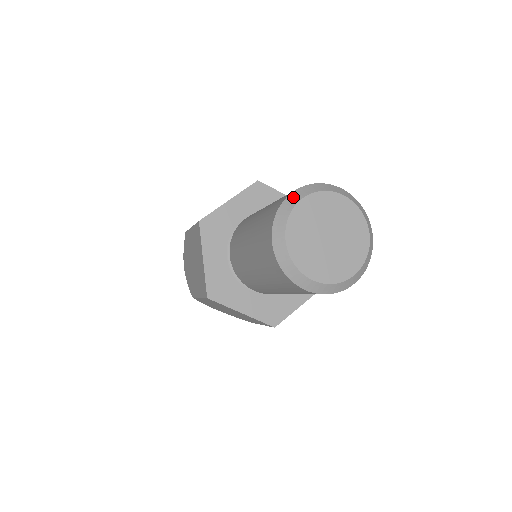
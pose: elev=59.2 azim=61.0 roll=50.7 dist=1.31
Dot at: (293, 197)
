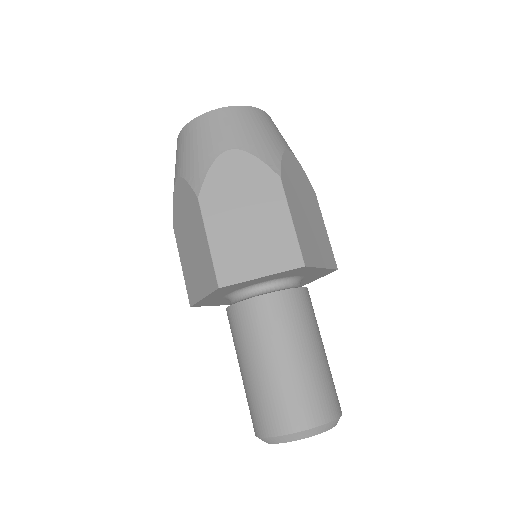
Dot at: (297, 436)
